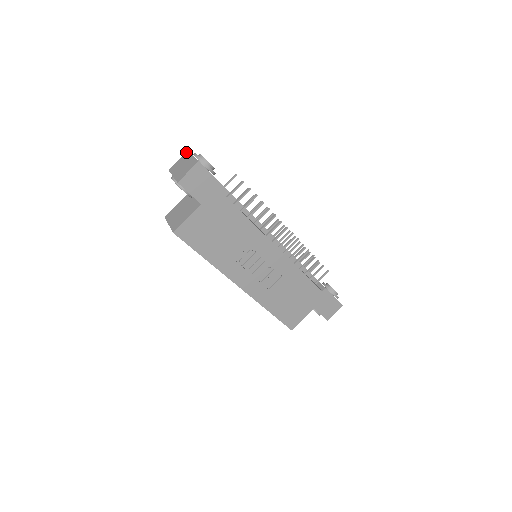
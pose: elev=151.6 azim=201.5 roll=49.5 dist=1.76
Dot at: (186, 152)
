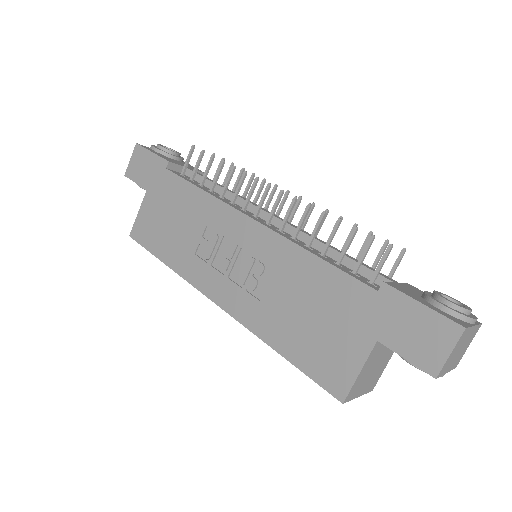
Dot at: occluded
